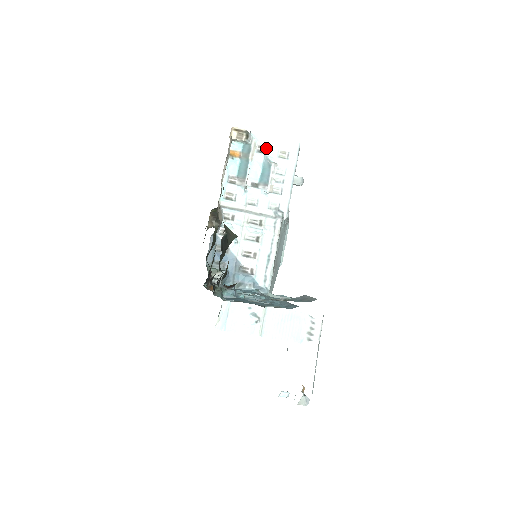
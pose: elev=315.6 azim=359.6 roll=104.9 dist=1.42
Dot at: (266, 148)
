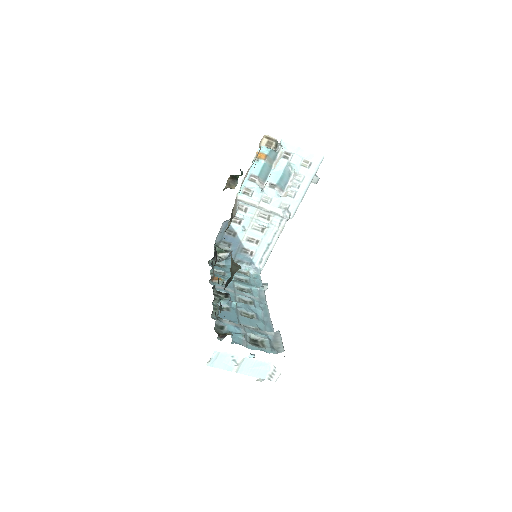
Dot at: (291, 155)
